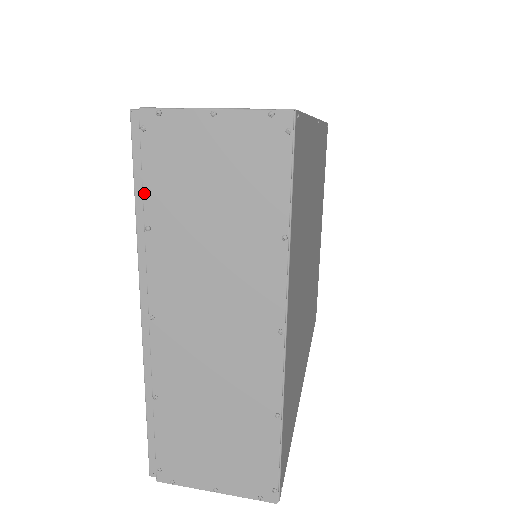
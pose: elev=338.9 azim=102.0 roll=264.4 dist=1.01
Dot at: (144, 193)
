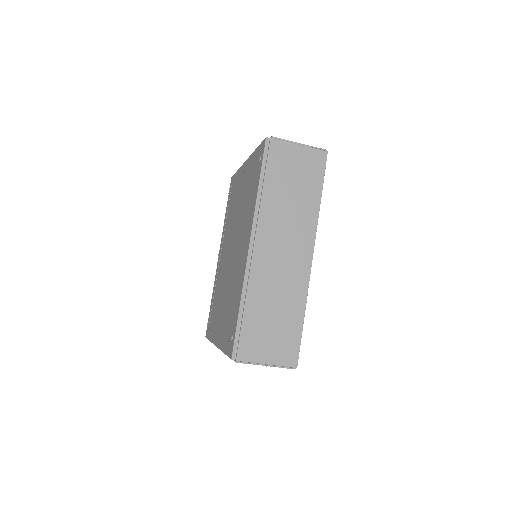
Dot at: occluded
